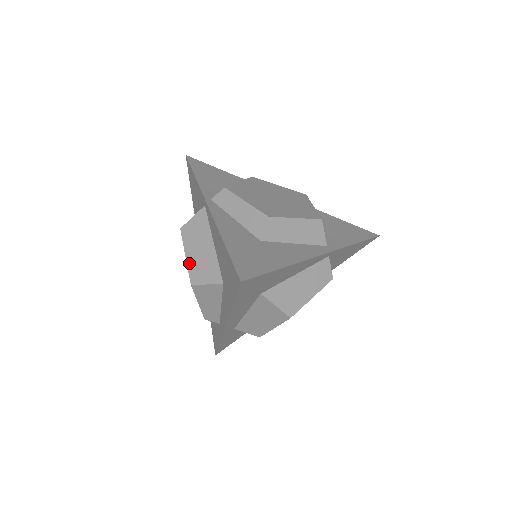
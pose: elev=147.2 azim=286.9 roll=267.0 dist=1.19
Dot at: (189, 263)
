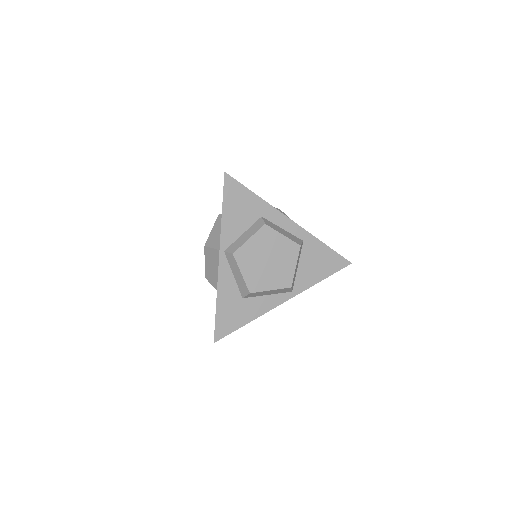
Dot at: (206, 268)
